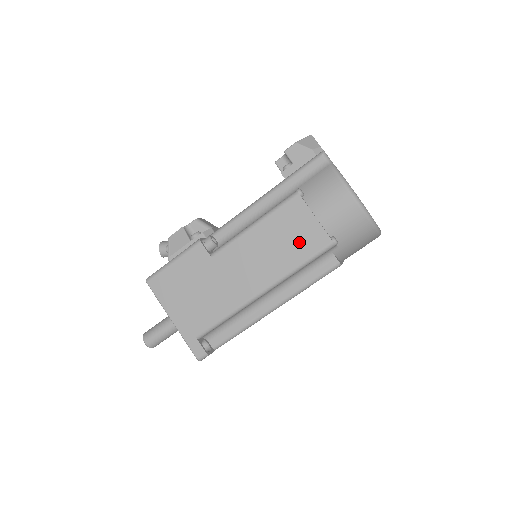
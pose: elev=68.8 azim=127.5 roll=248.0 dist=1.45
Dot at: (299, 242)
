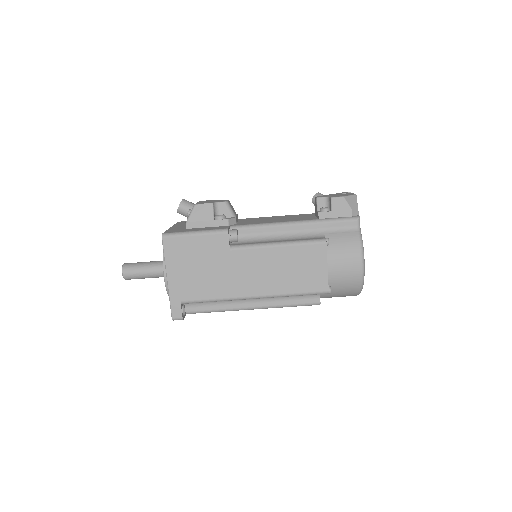
Dot at: (305, 277)
